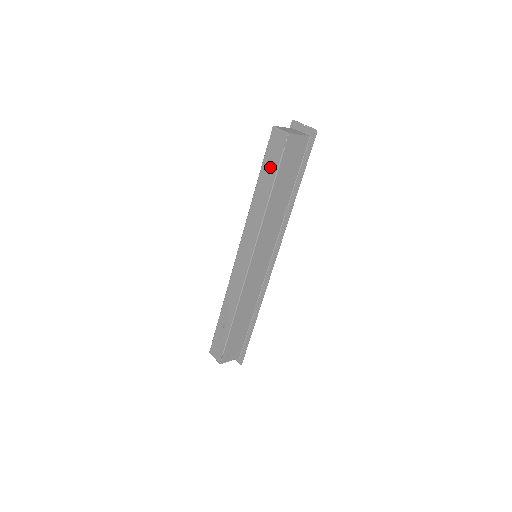
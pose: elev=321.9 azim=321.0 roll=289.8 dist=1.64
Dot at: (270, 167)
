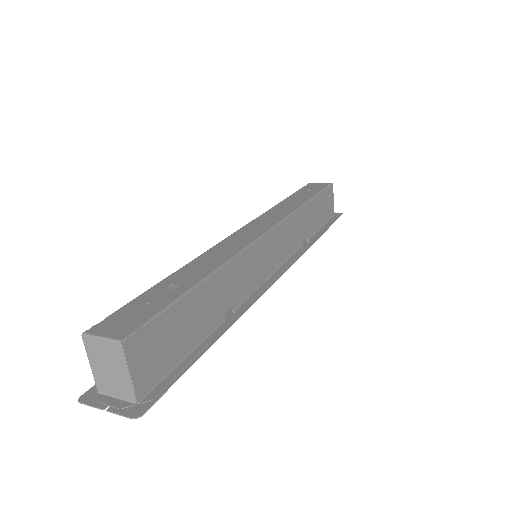
Dot at: (308, 192)
